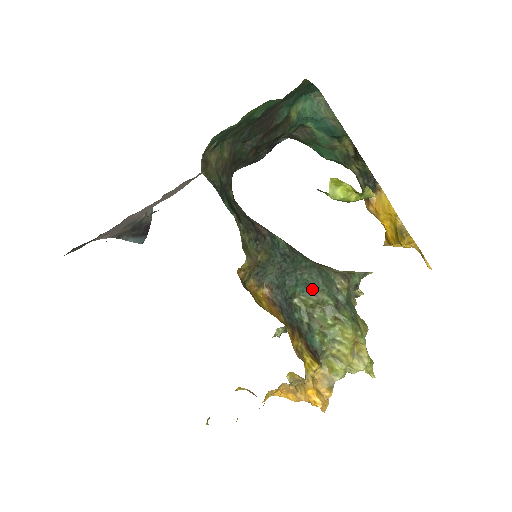
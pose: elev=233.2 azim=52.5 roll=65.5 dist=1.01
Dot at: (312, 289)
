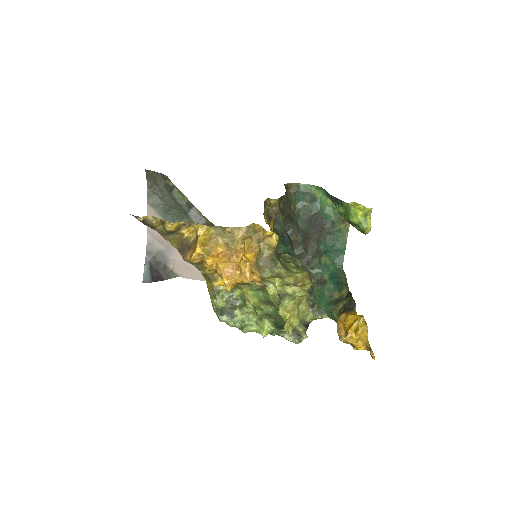
Dot at: (292, 255)
